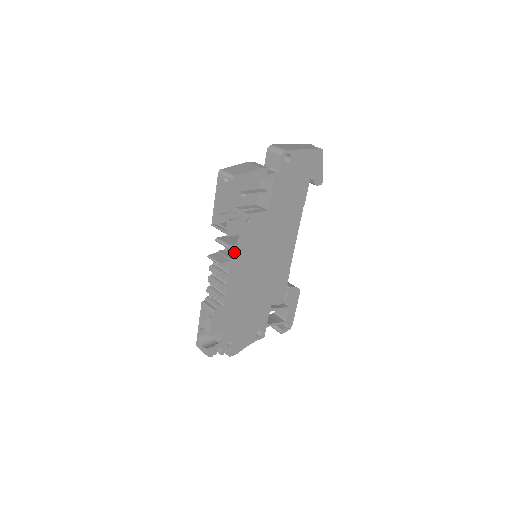
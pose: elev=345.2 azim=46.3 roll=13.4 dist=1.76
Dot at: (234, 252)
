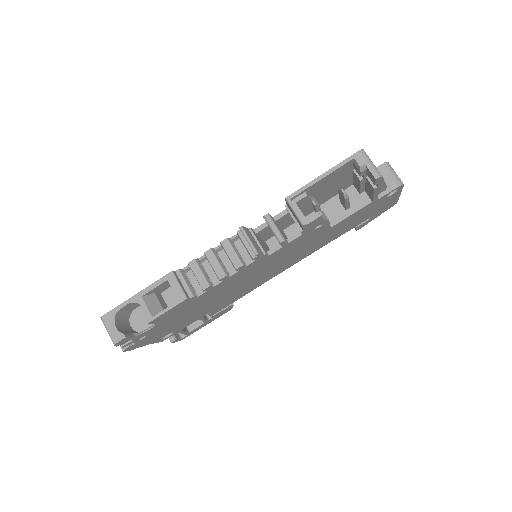
Dot at: (262, 243)
